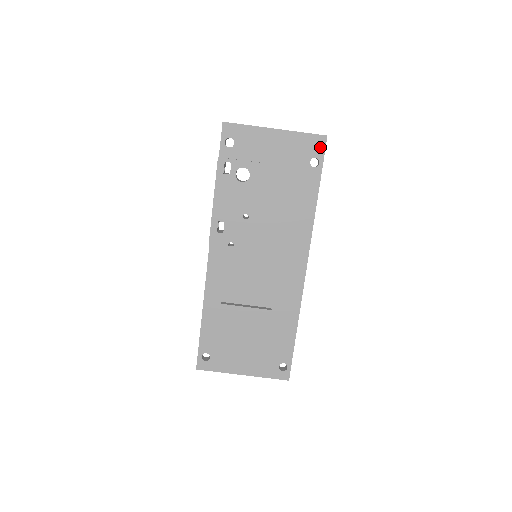
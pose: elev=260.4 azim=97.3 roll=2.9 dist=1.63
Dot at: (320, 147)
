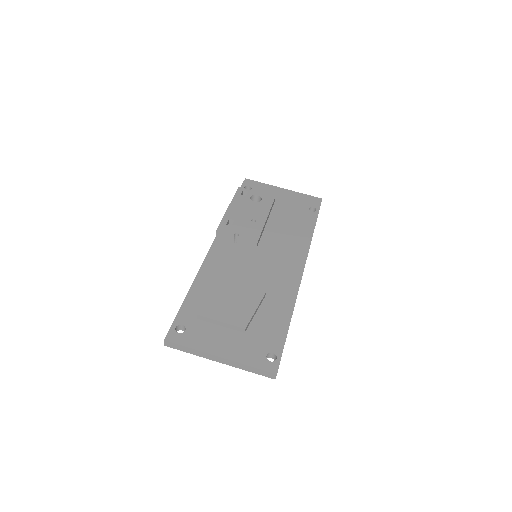
Dot at: (317, 203)
